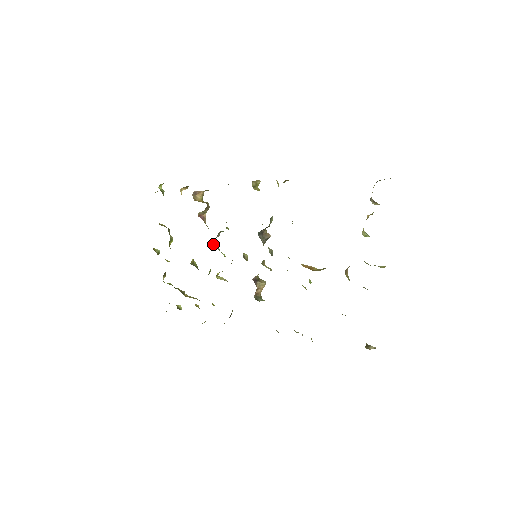
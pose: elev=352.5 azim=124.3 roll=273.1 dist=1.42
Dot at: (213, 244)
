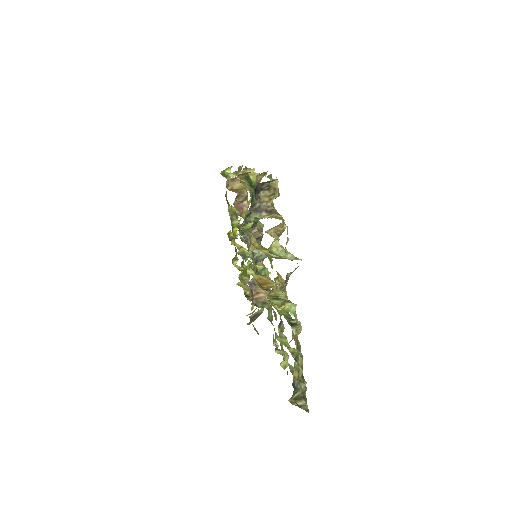
Dot at: (241, 236)
